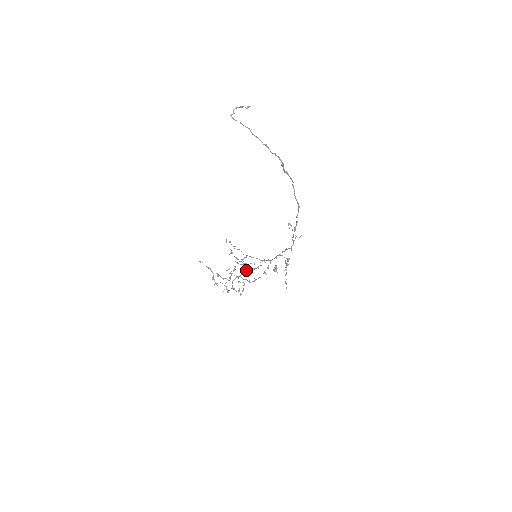
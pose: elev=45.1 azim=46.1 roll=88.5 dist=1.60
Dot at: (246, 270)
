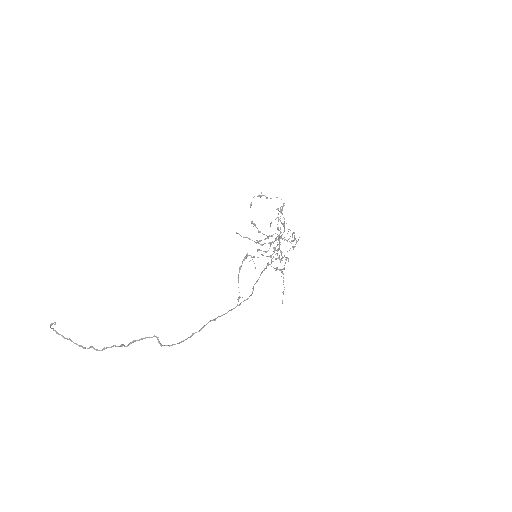
Dot at: (275, 239)
